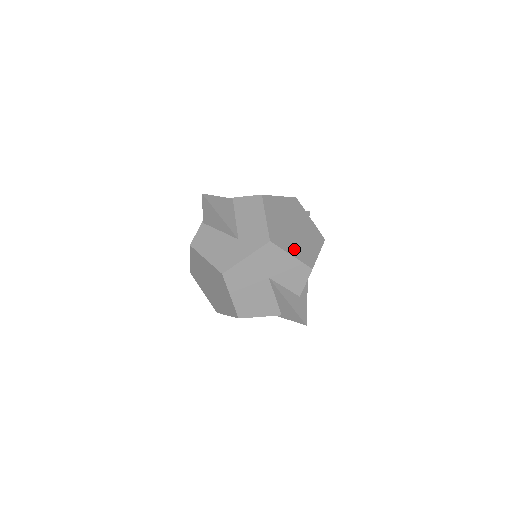
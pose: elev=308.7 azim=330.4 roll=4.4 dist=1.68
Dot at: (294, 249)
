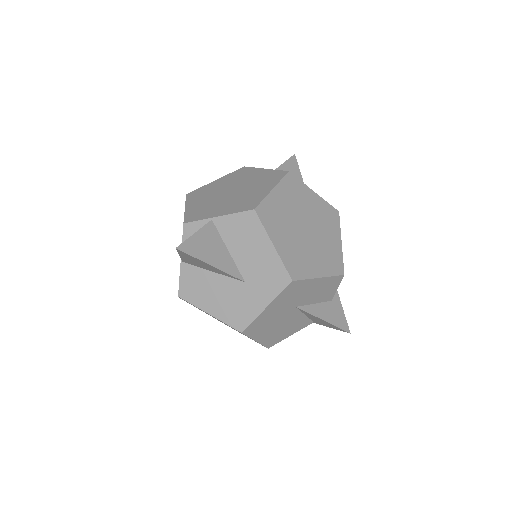
Dot at: (318, 265)
